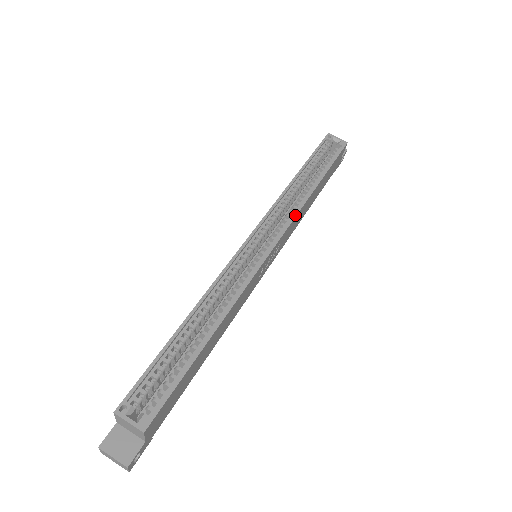
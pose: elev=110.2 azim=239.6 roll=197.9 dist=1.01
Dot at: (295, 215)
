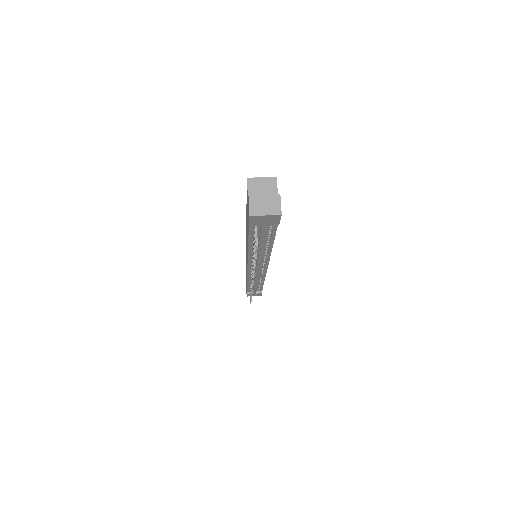
Dot at: occluded
